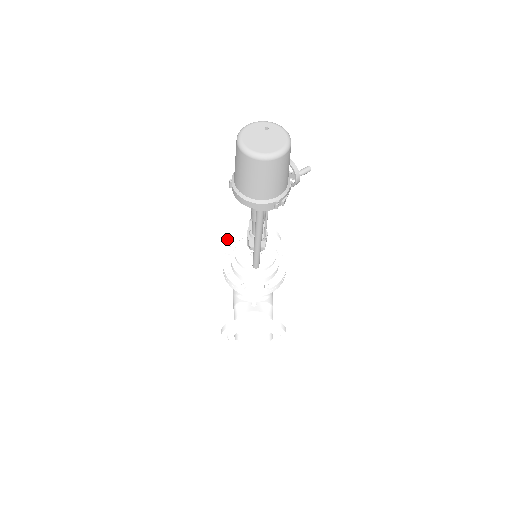
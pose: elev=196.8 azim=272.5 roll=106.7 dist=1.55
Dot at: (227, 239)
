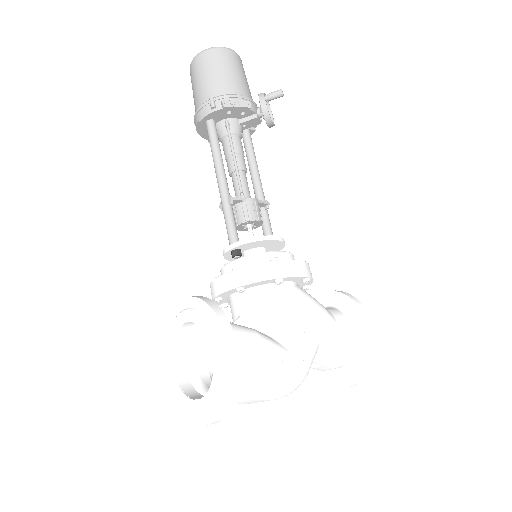
Dot at: occluded
